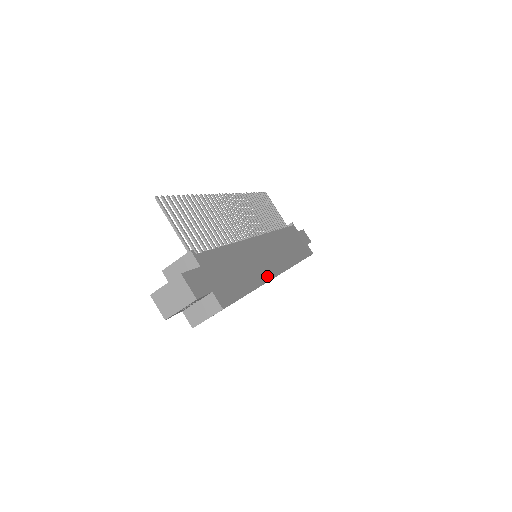
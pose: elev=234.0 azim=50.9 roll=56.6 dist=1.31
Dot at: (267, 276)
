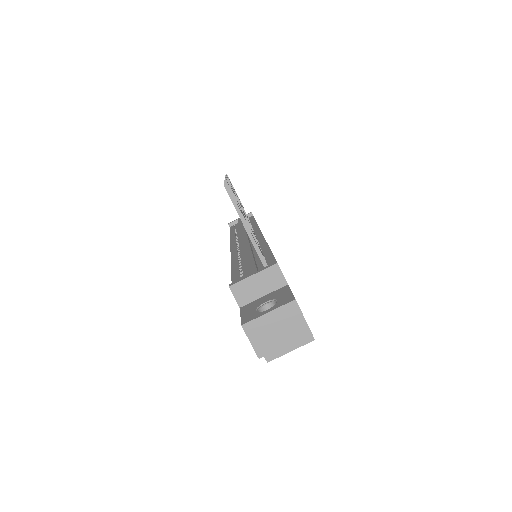
Dot at: occluded
